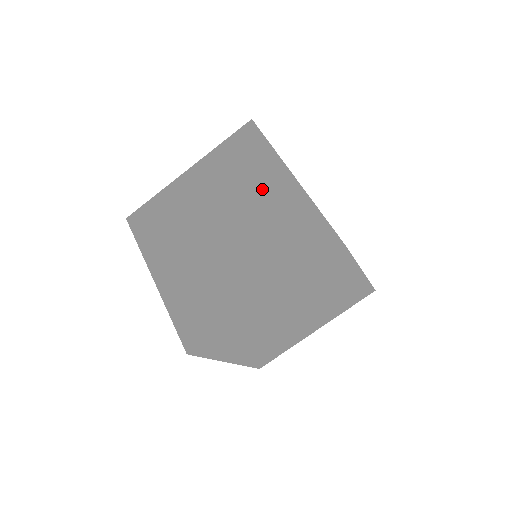
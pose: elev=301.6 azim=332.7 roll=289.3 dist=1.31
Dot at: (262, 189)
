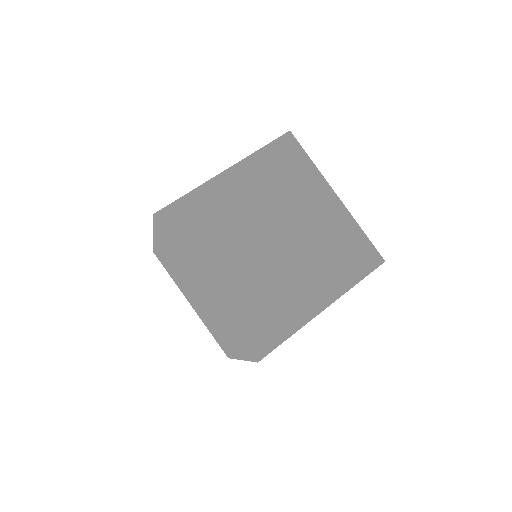
Dot at: (310, 204)
